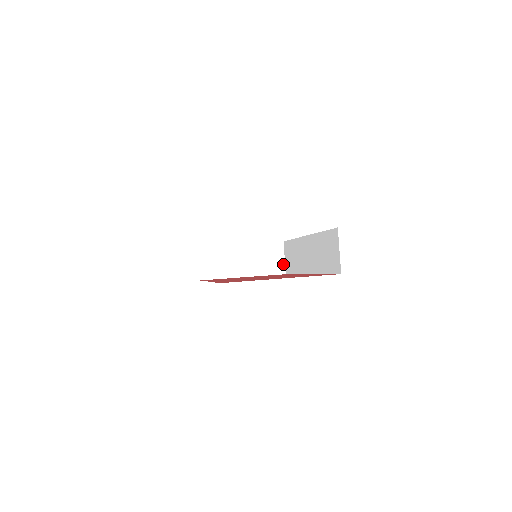
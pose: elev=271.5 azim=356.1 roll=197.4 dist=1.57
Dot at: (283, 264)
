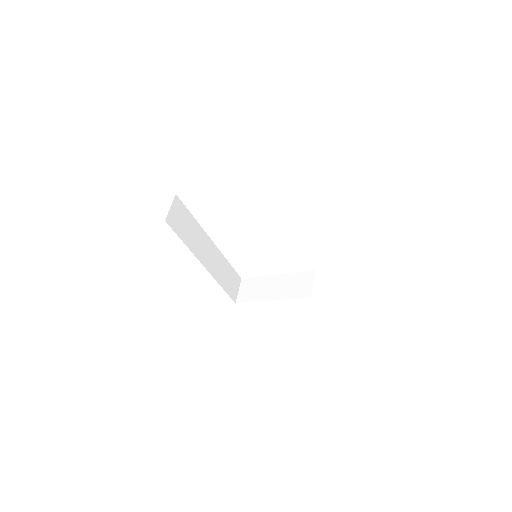
Dot at: (311, 289)
